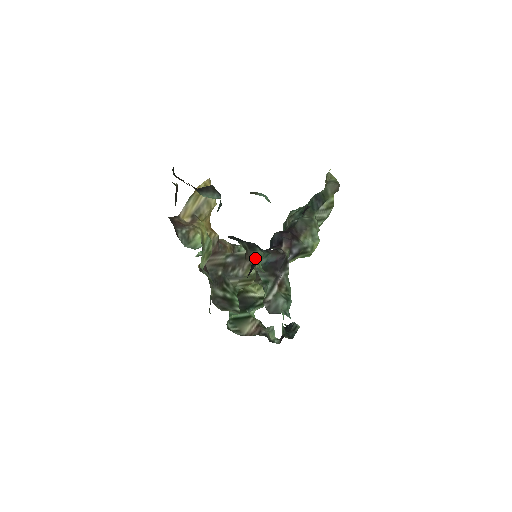
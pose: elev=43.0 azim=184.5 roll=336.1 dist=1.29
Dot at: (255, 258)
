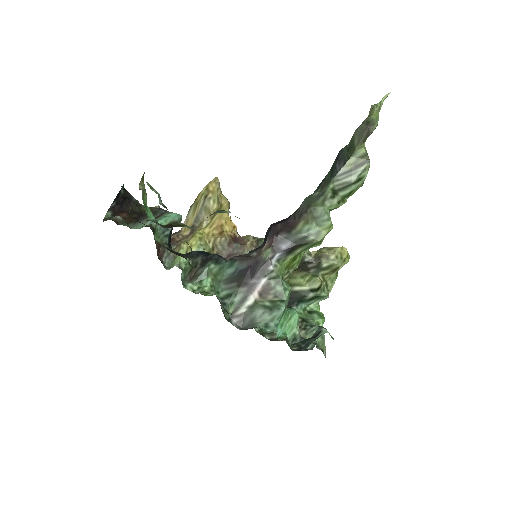
Dot at: (198, 276)
